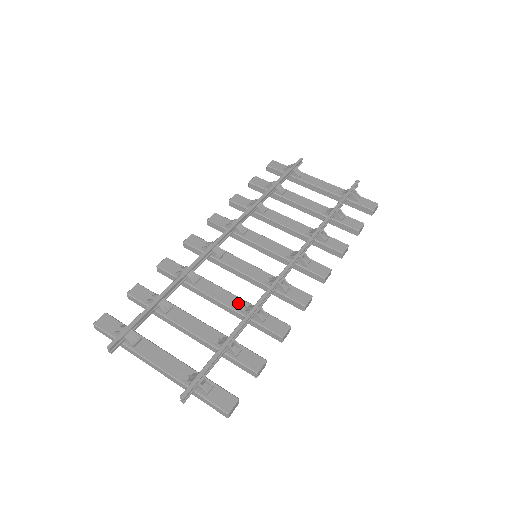
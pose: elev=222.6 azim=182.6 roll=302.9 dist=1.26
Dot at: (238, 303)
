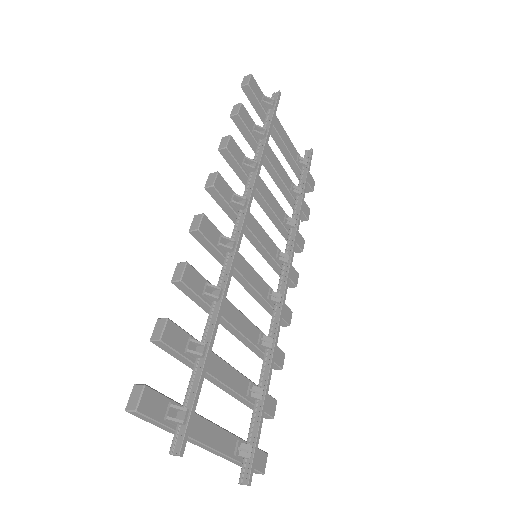
Dot at: (255, 333)
